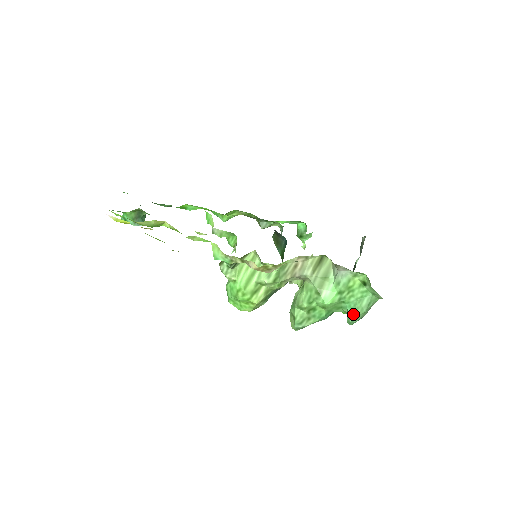
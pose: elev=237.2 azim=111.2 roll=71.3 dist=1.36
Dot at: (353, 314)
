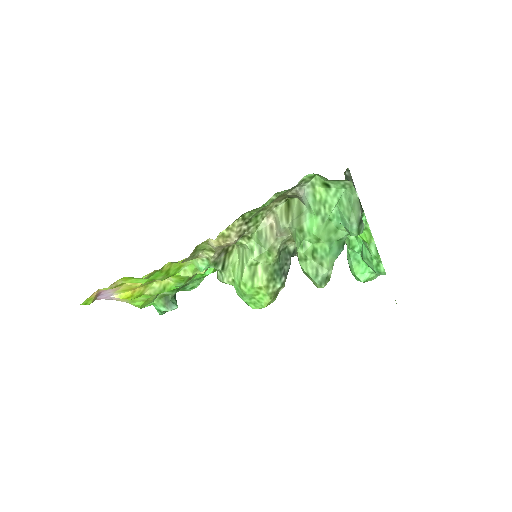
Dot at: (345, 222)
